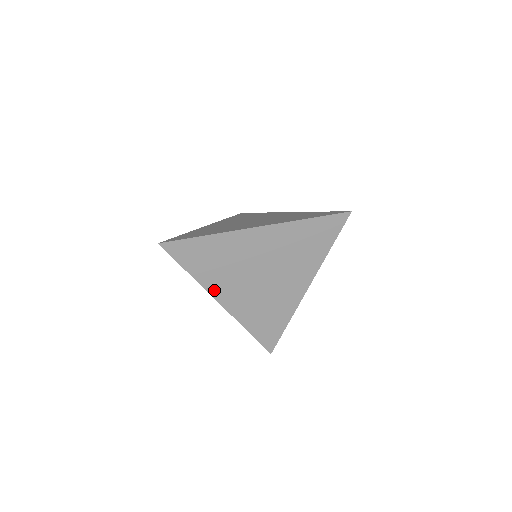
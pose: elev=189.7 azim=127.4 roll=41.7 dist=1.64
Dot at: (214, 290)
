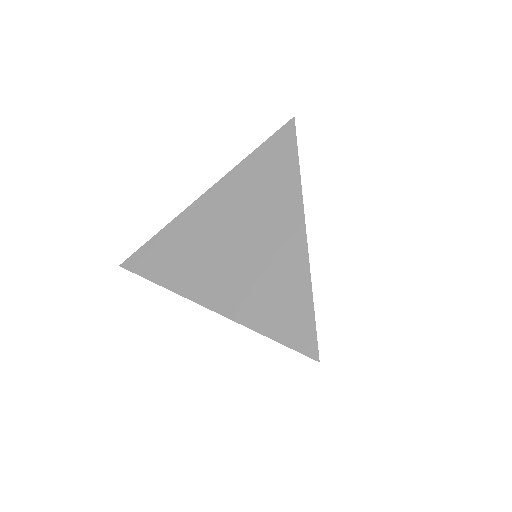
Dot at: (191, 292)
